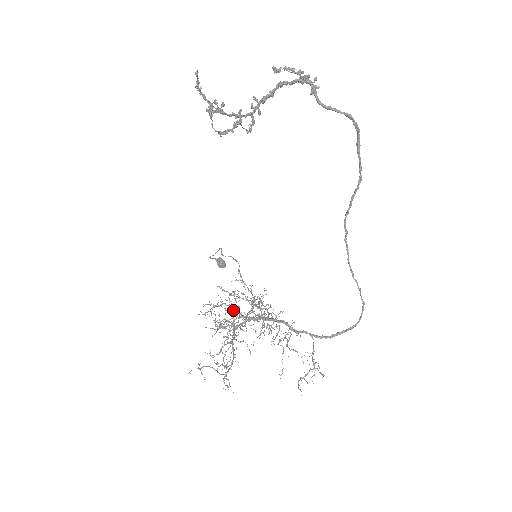
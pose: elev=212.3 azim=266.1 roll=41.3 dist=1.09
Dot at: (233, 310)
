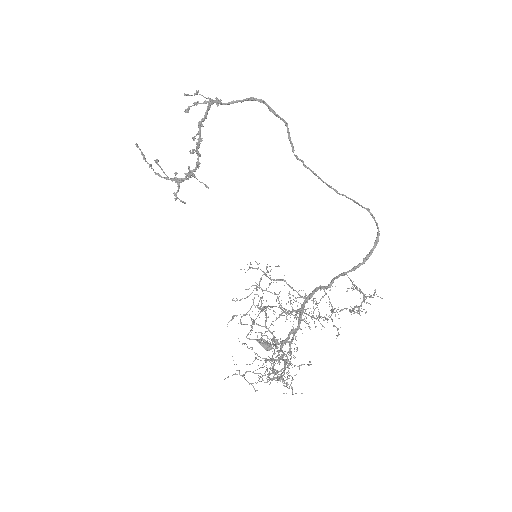
Dot at: (268, 328)
